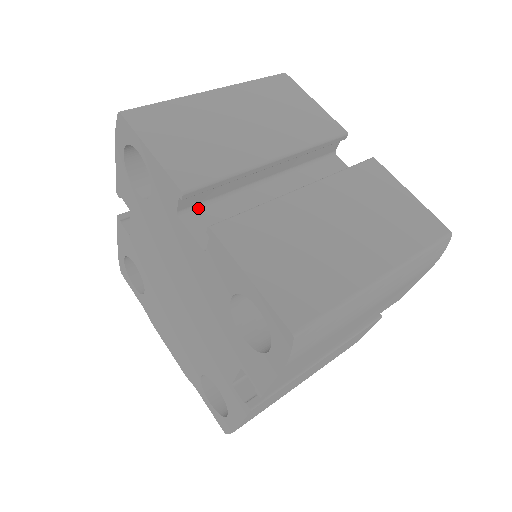
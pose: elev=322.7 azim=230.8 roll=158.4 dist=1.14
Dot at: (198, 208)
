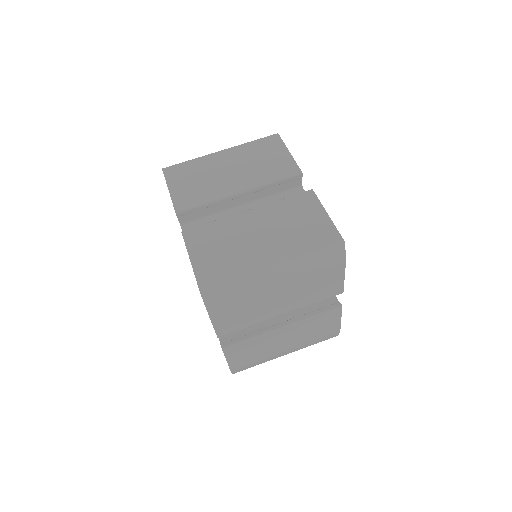
Dot at: (194, 222)
